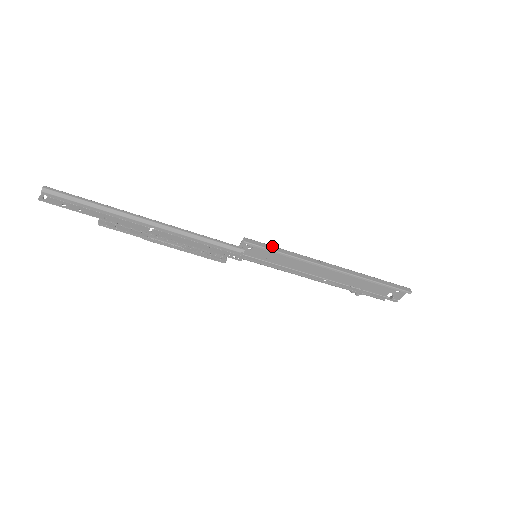
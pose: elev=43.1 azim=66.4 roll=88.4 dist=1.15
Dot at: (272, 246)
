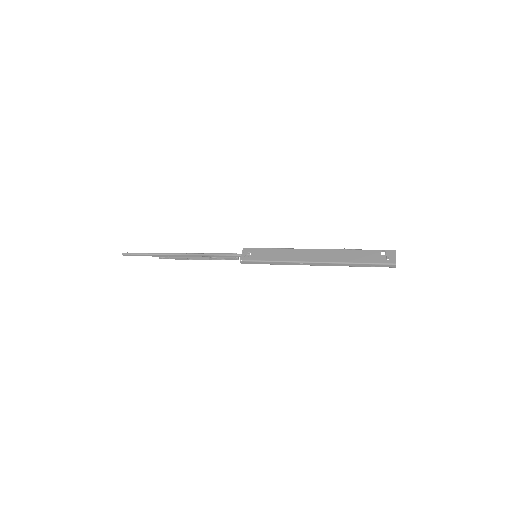
Dot at: (261, 262)
